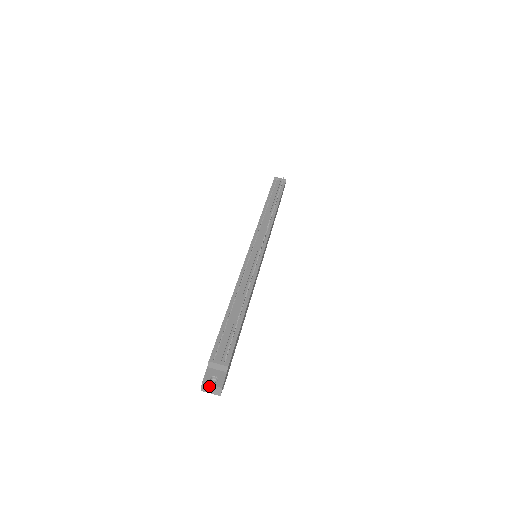
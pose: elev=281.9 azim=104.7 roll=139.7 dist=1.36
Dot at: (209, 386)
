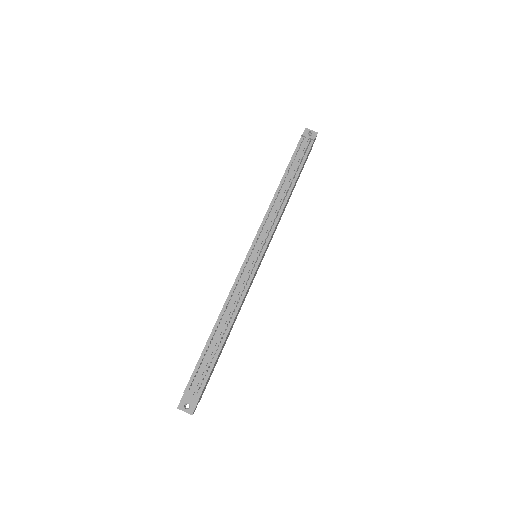
Dot at: occluded
